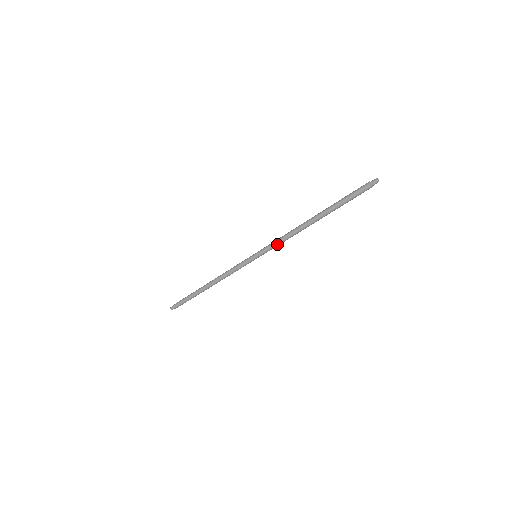
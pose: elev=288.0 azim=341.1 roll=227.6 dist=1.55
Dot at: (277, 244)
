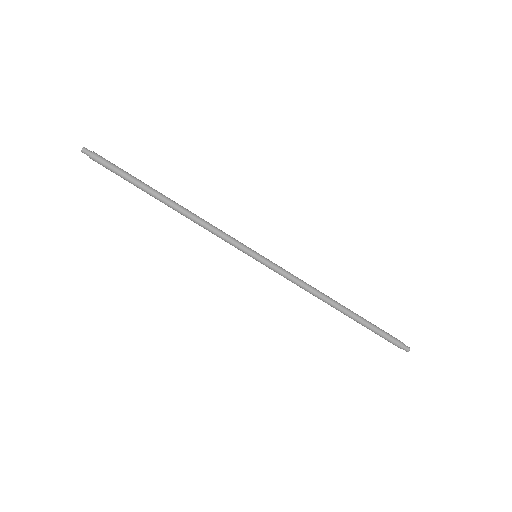
Dot at: (288, 279)
